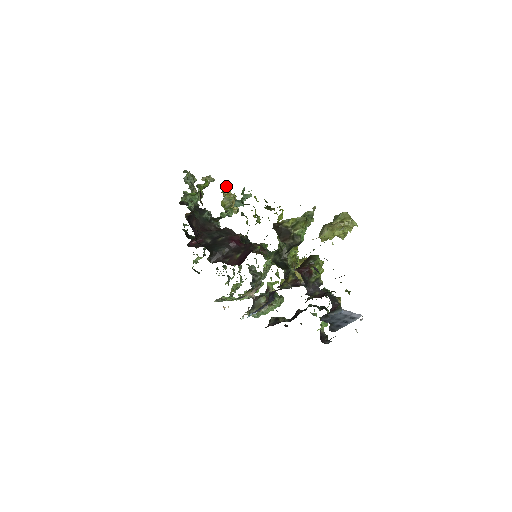
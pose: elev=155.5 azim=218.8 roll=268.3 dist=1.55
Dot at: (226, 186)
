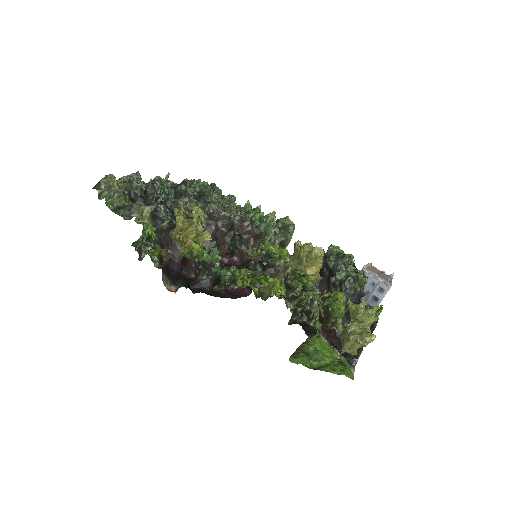
Dot at: (186, 252)
